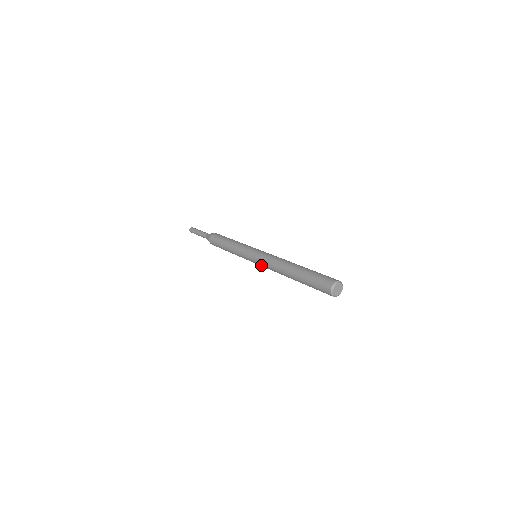
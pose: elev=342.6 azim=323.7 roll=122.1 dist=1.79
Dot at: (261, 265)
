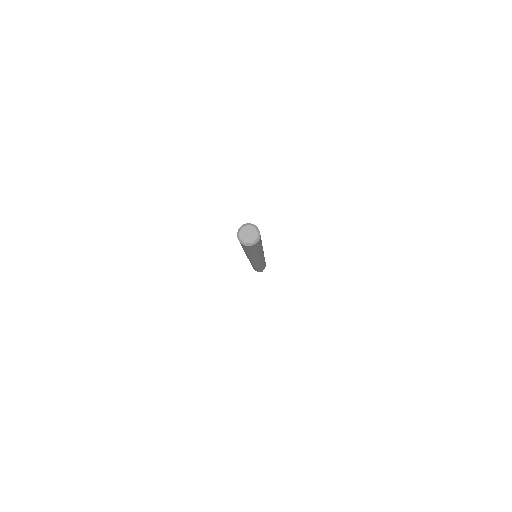
Dot at: (253, 262)
